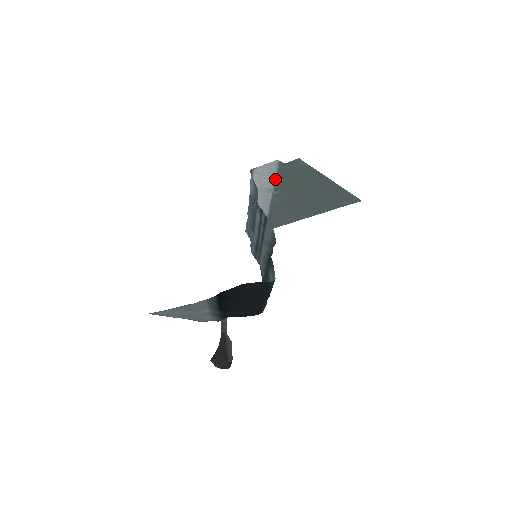
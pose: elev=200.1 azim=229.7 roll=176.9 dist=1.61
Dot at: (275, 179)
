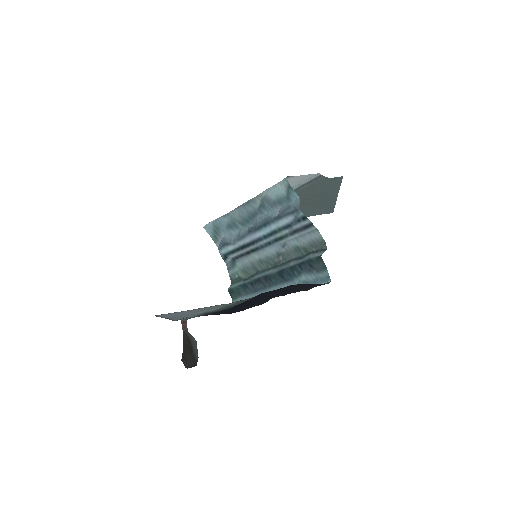
Dot at: (296, 188)
